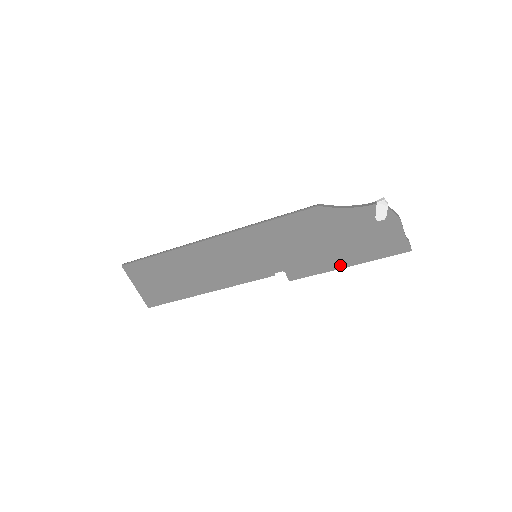
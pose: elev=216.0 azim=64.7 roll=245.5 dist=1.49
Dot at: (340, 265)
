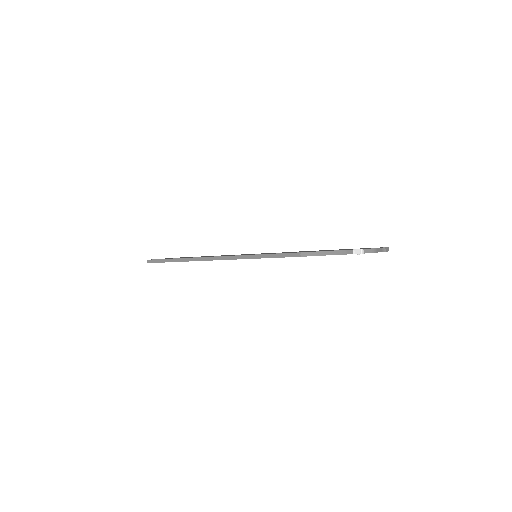
Dot at: occluded
